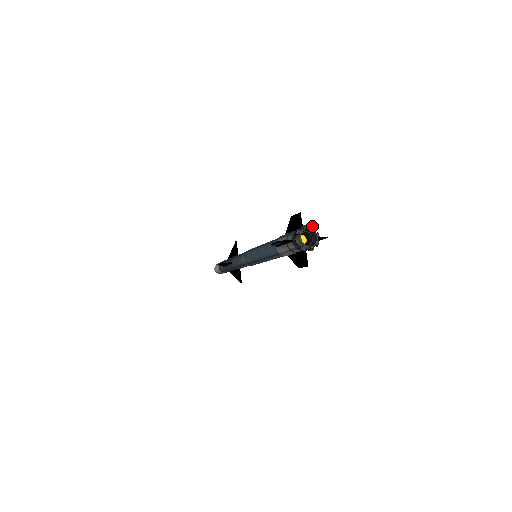
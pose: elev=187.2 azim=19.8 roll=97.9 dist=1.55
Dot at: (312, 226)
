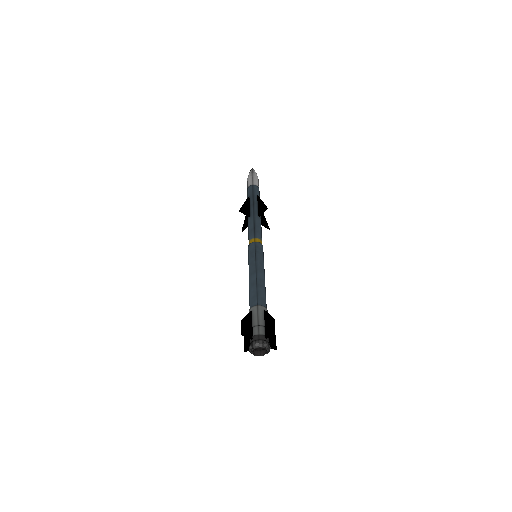
Dot at: (270, 347)
